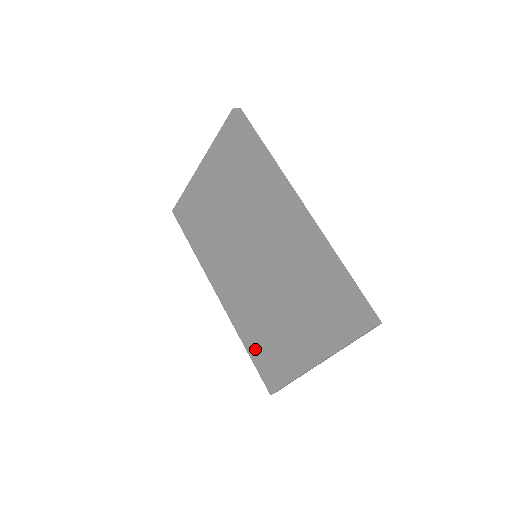
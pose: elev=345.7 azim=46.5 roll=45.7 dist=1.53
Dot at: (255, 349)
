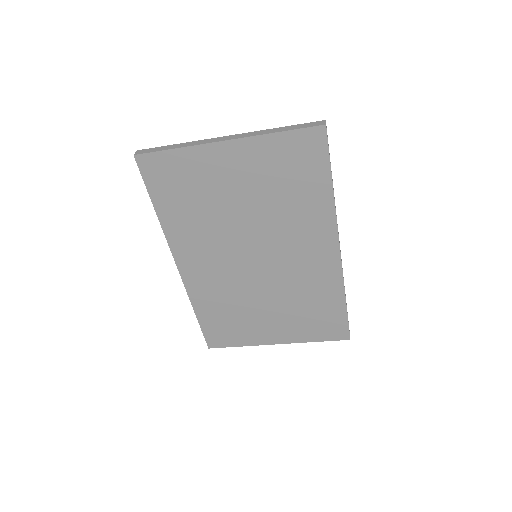
Dot at: (210, 319)
